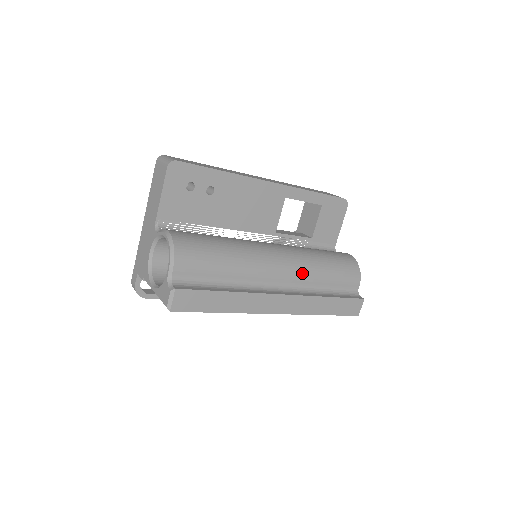
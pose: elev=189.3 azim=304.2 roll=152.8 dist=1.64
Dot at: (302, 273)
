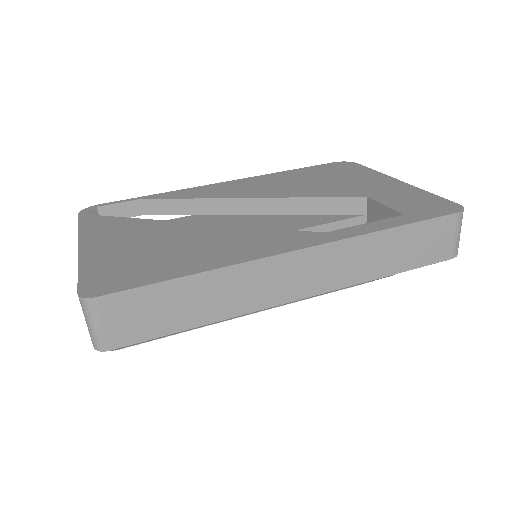
Dot at: occluded
